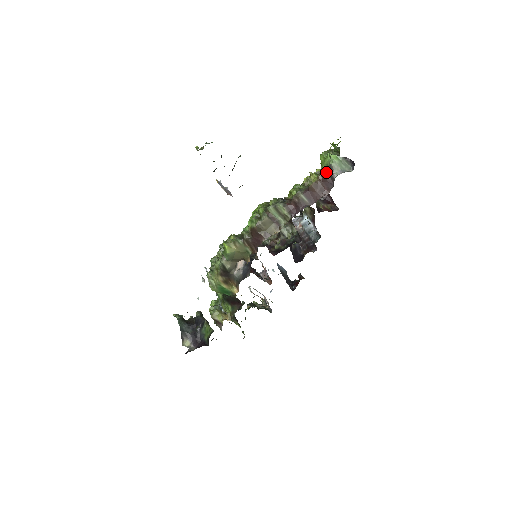
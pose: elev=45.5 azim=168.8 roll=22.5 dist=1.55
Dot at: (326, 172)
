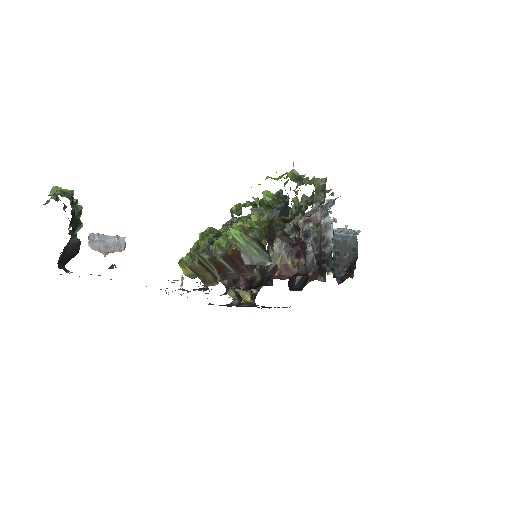
Dot at: occluded
